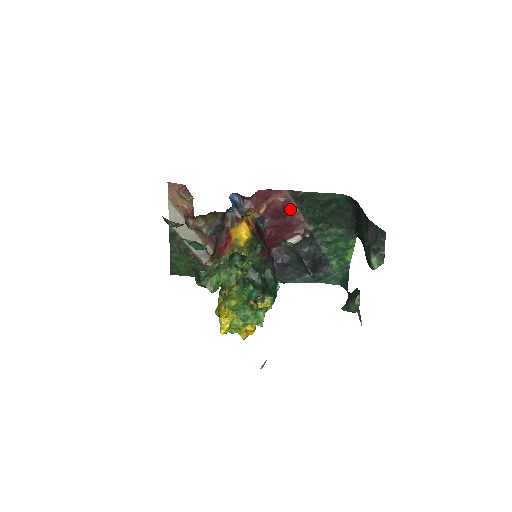
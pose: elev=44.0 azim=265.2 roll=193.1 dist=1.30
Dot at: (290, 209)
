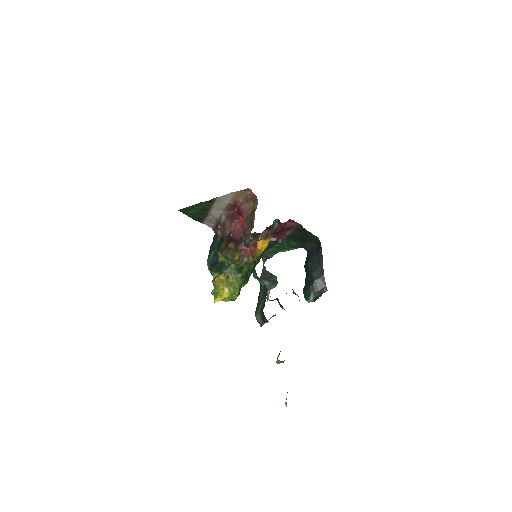
Dot at: (288, 229)
